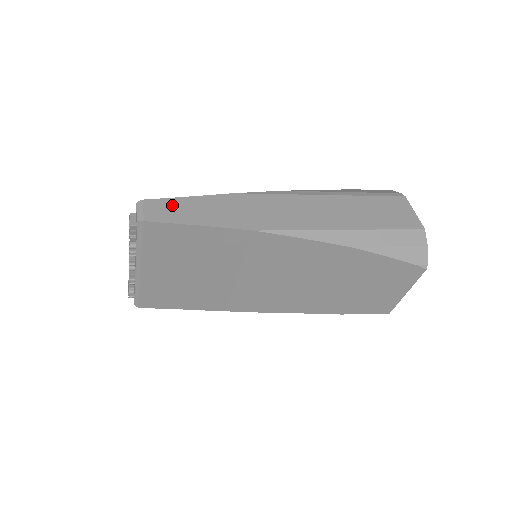
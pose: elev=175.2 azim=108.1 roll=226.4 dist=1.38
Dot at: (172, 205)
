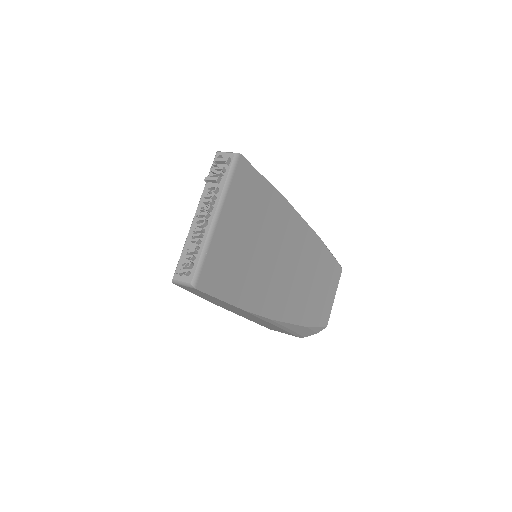
Dot at: occluded
